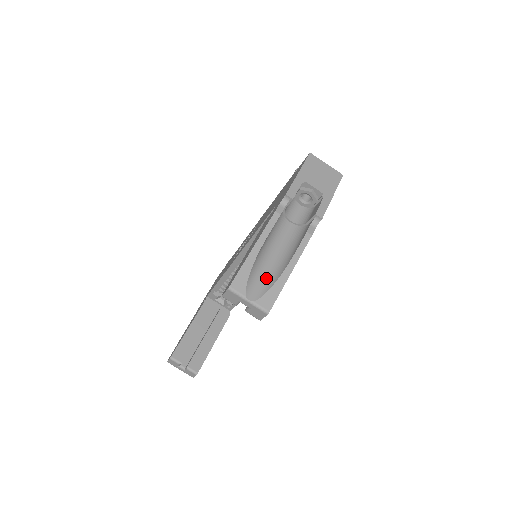
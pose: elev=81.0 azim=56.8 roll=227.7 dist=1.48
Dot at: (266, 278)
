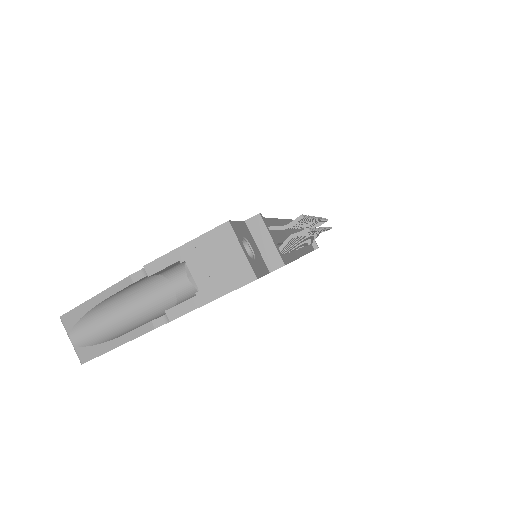
Dot at: (100, 332)
